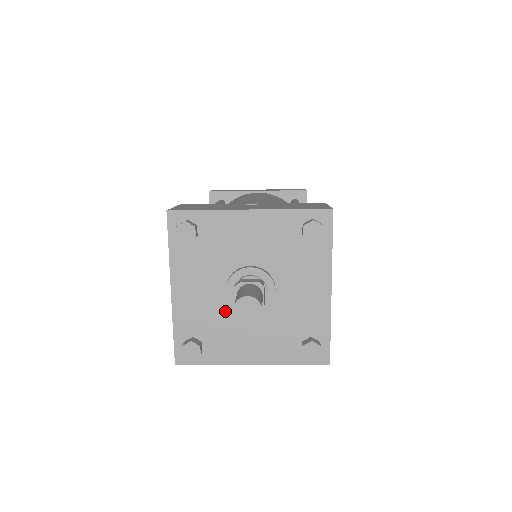
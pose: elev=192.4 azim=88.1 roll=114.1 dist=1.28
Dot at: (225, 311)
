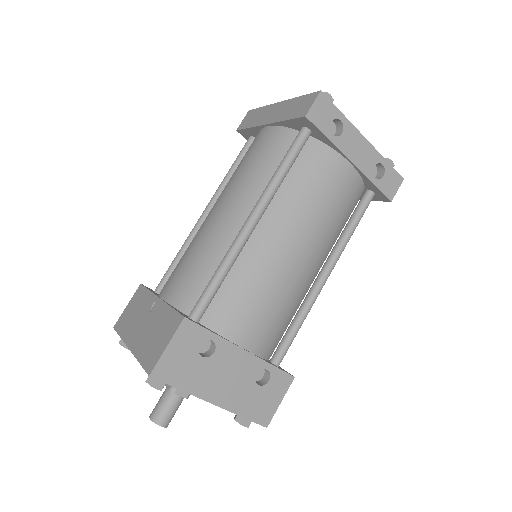
Dot at: occluded
